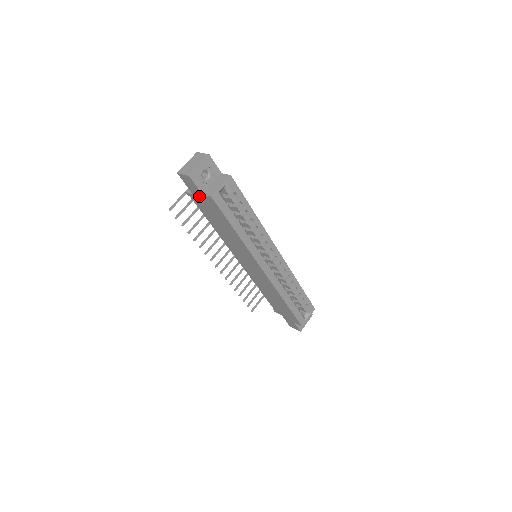
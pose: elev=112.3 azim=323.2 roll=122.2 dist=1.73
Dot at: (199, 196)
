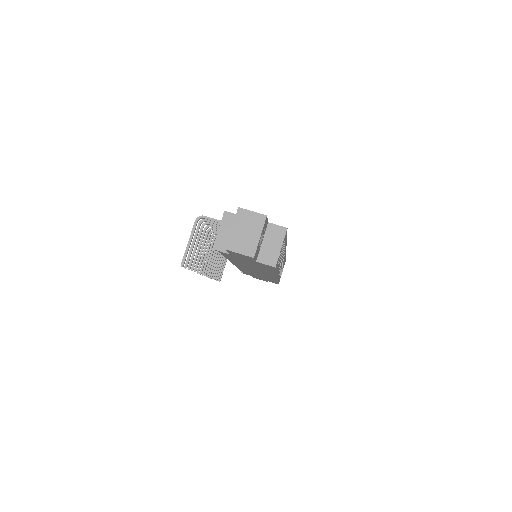
Dot at: occluded
